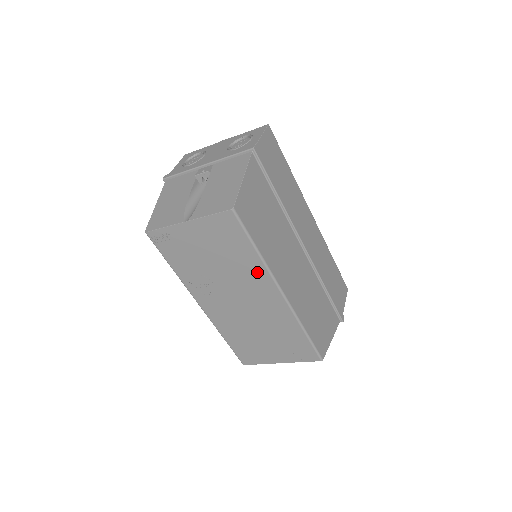
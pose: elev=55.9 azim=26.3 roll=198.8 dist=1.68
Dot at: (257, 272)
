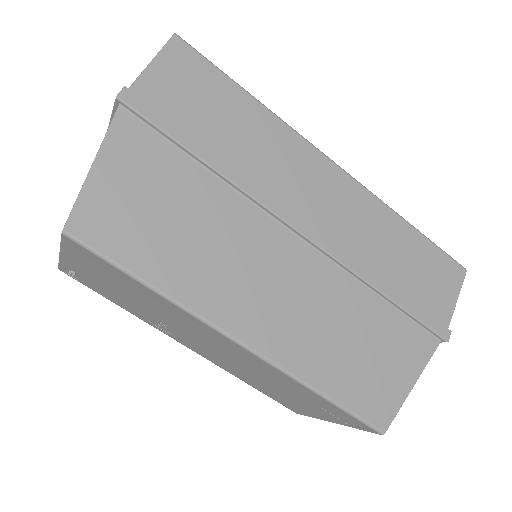
Dot at: (182, 315)
